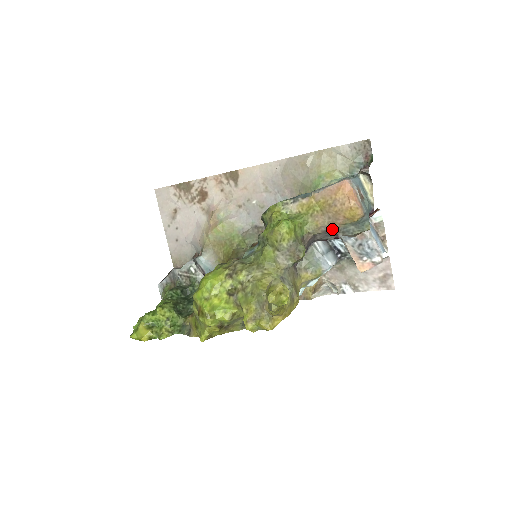
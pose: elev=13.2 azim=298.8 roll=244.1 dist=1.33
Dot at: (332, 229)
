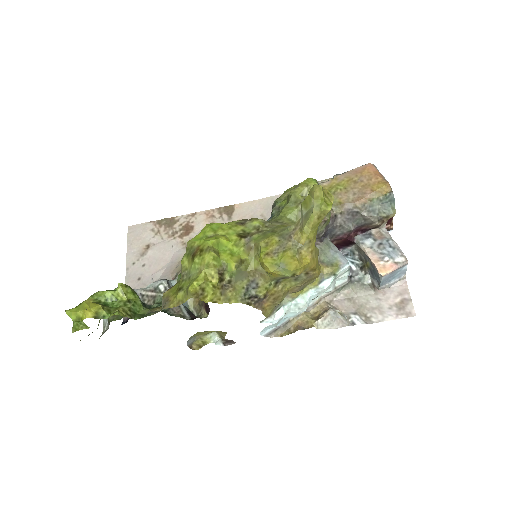
Dot at: (357, 206)
